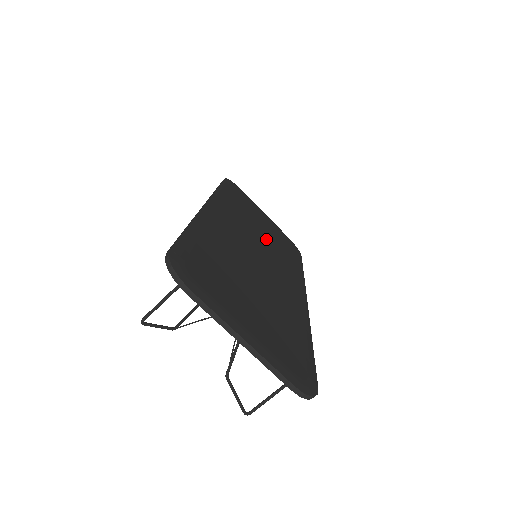
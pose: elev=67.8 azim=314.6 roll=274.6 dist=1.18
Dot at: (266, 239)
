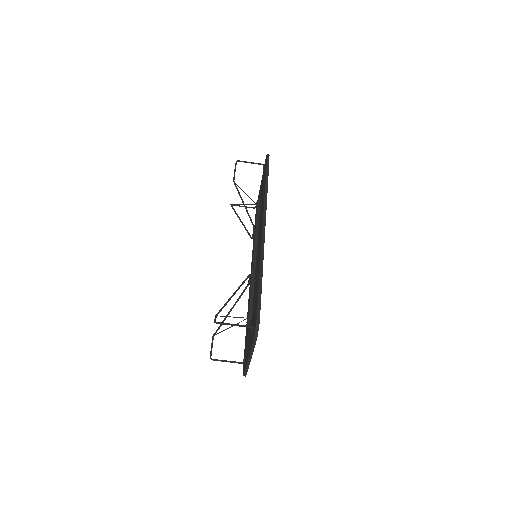
Dot at: occluded
